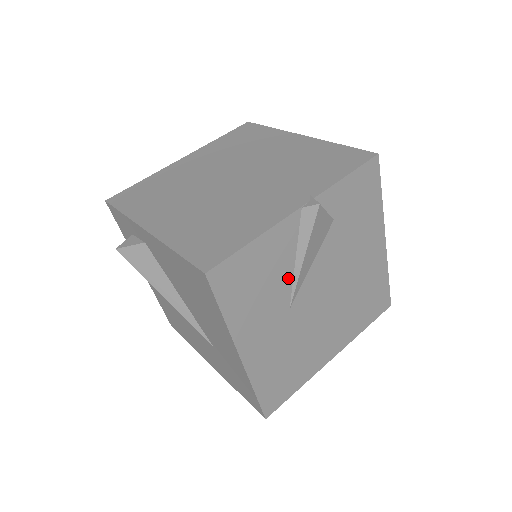
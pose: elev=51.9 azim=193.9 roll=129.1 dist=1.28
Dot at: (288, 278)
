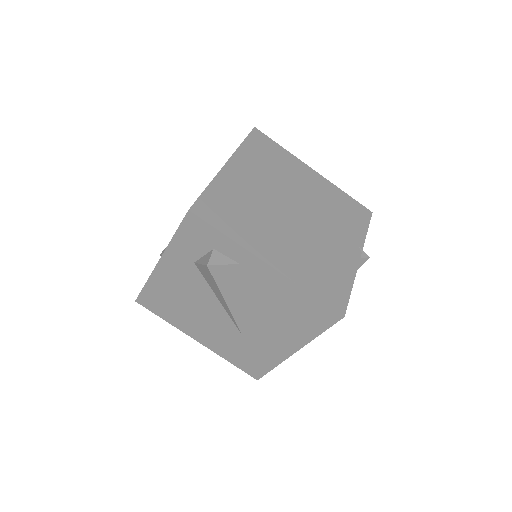
Dot at: occluded
